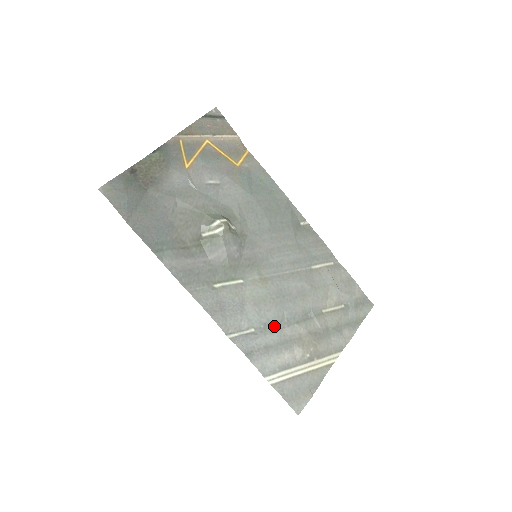
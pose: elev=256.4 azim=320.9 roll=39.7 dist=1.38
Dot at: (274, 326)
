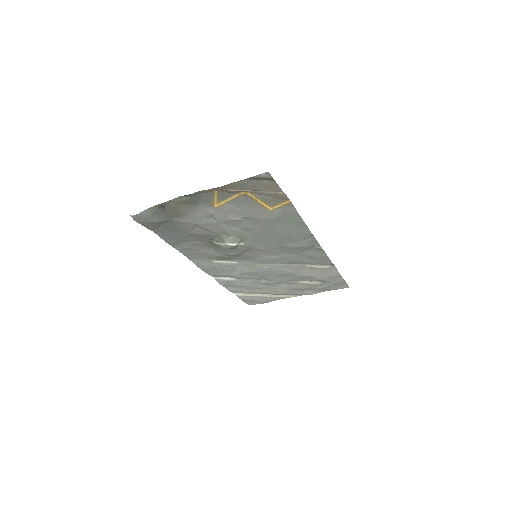
Dot at: (252, 281)
